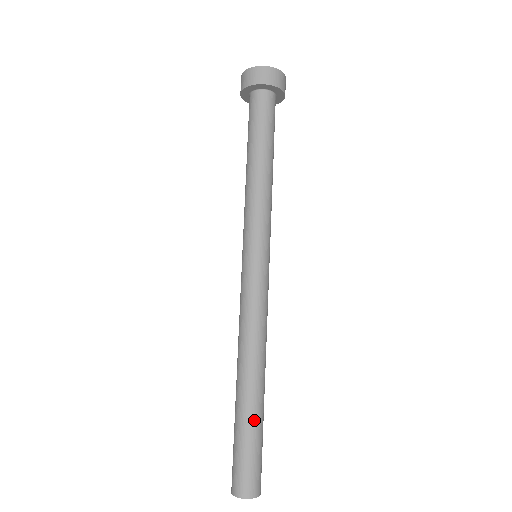
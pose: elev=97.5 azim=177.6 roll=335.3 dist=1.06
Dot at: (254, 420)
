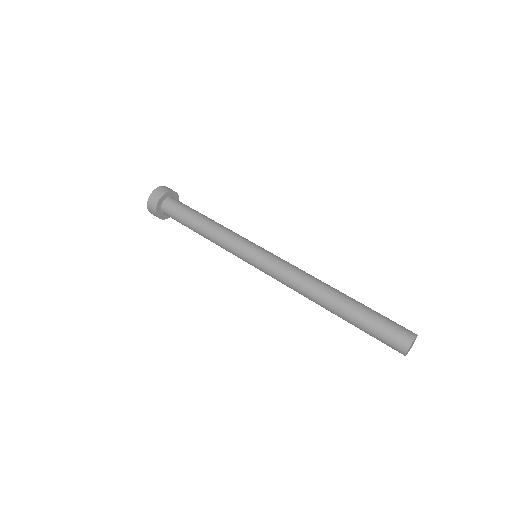
Dot at: (362, 305)
